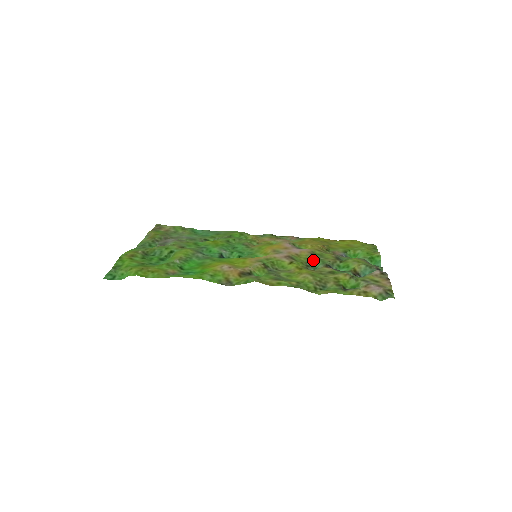
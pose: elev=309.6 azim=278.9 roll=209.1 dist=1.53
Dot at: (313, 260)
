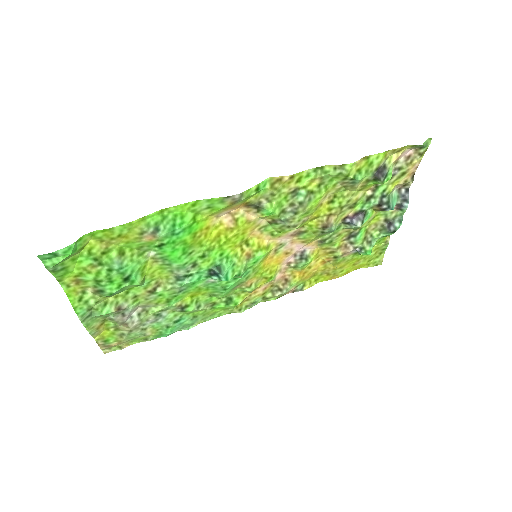
Dot at: (325, 235)
